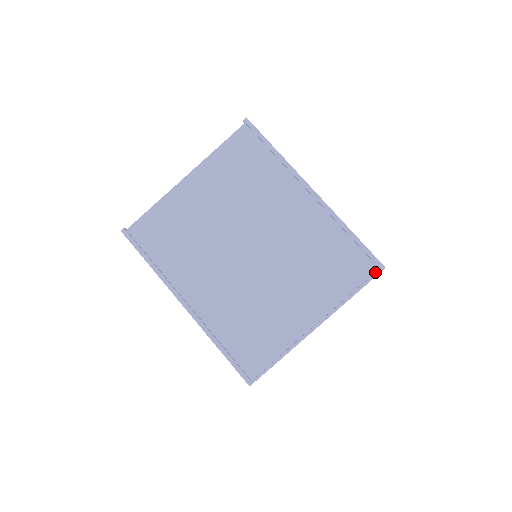
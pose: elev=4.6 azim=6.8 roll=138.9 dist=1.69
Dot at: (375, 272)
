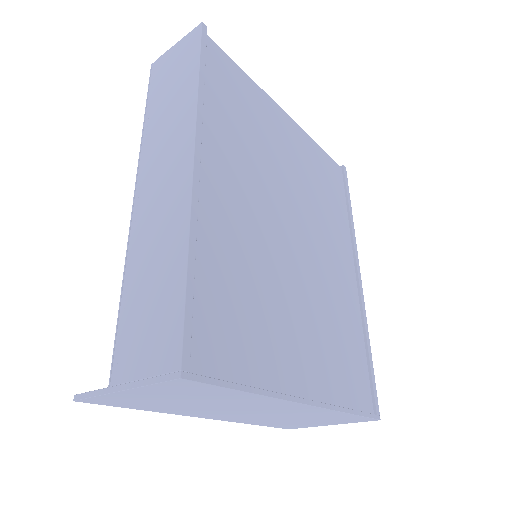
Dot at: (370, 413)
